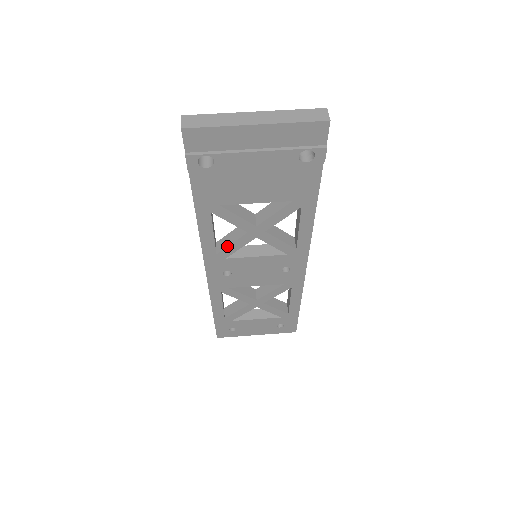
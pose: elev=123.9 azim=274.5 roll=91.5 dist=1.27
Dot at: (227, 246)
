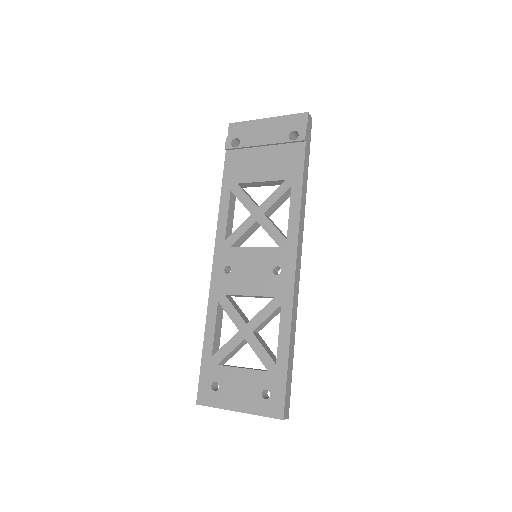
Dot at: (234, 231)
